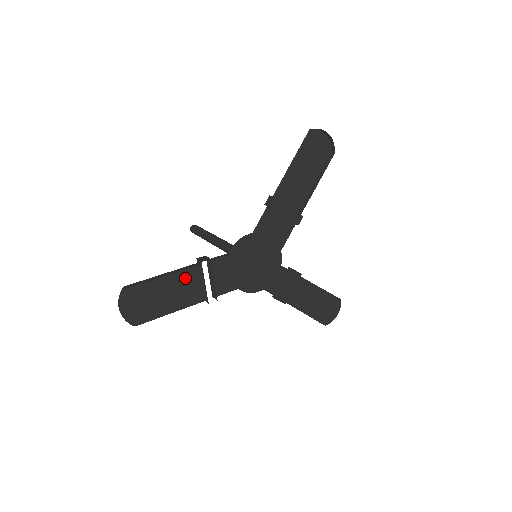
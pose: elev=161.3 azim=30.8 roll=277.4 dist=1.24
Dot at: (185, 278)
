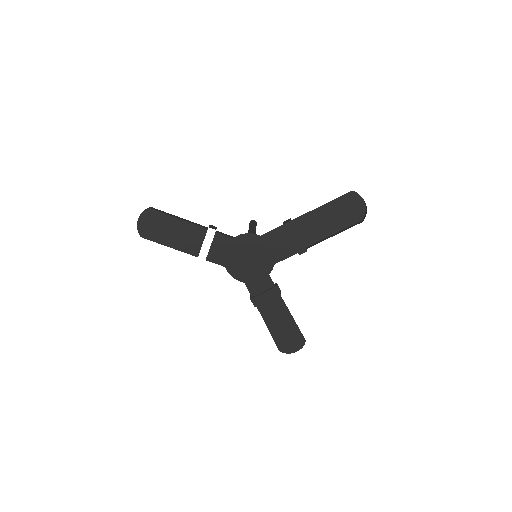
Dot at: (192, 230)
